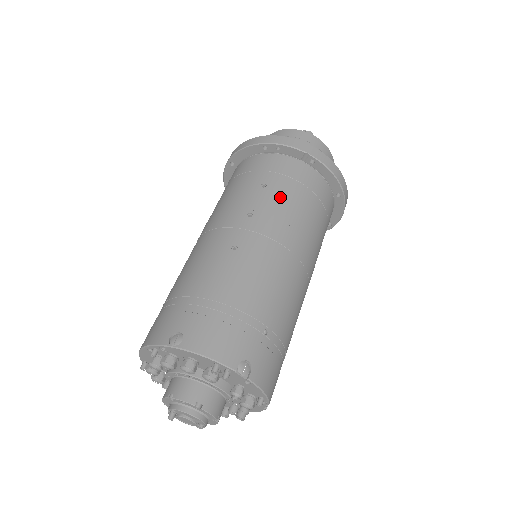
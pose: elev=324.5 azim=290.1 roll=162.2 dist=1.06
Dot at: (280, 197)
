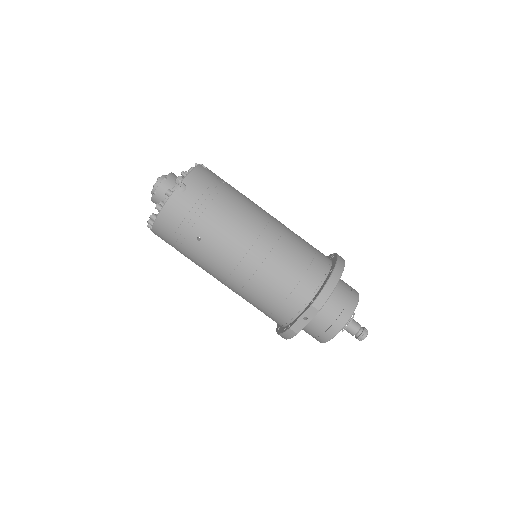
Dot at: occluded
